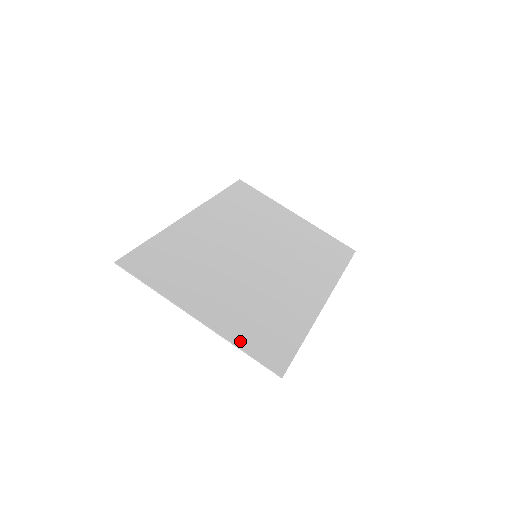
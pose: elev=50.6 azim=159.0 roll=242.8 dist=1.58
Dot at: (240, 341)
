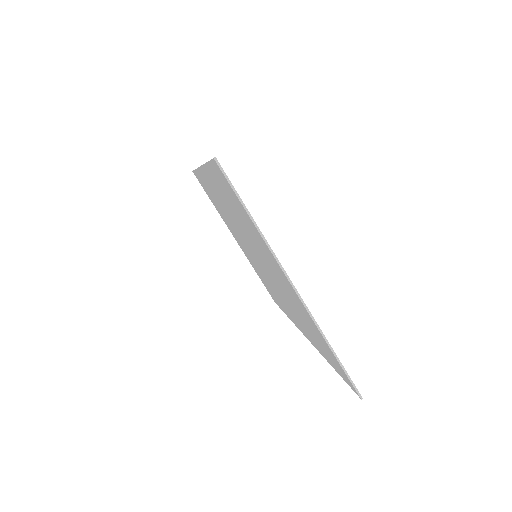
Dot at: occluded
